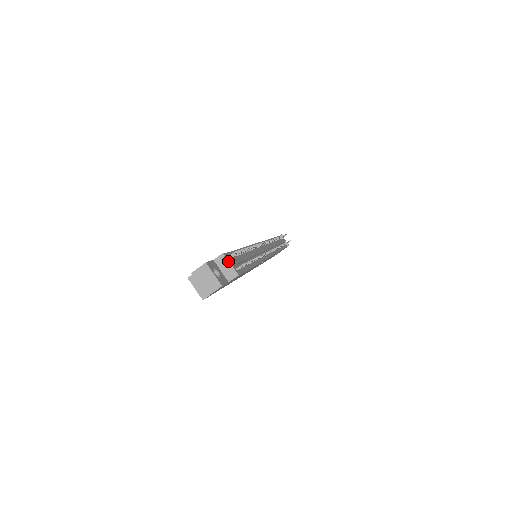
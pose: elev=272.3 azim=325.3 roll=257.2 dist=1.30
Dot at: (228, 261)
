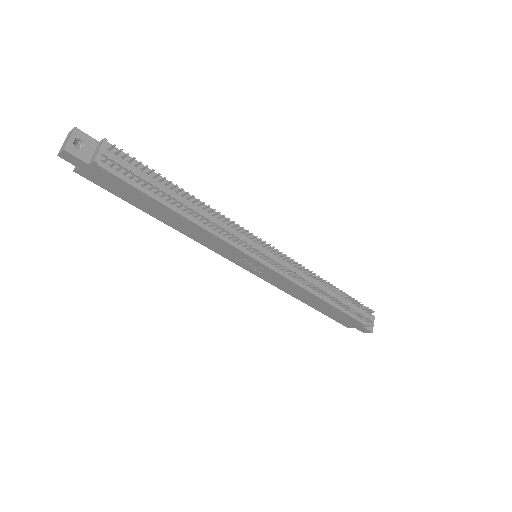
Dot at: (100, 146)
